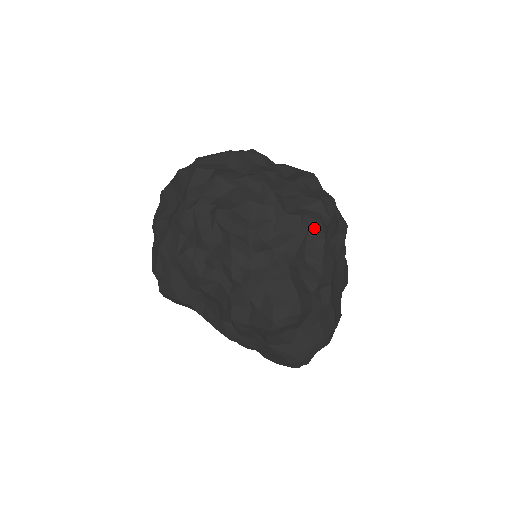
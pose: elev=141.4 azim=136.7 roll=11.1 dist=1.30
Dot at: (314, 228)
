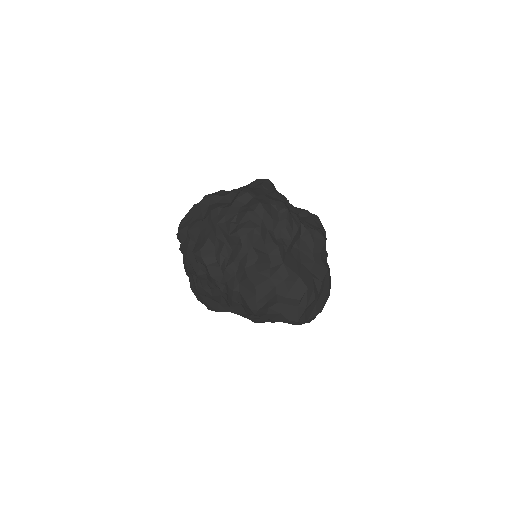
Dot at: (250, 234)
